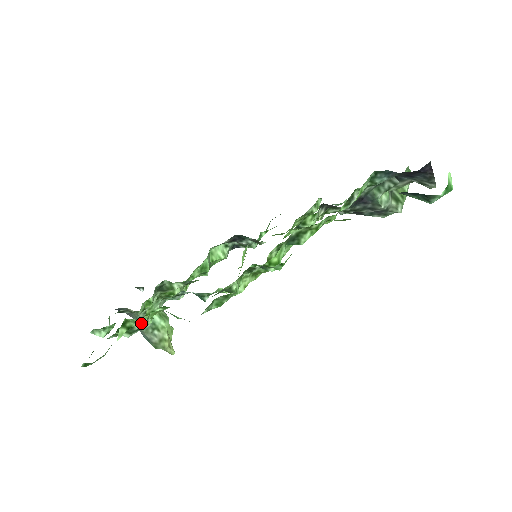
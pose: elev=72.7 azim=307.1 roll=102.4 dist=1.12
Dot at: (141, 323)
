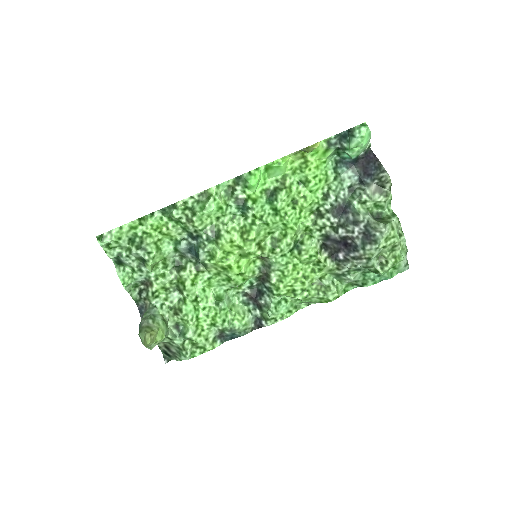
Dot at: (150, 220)
